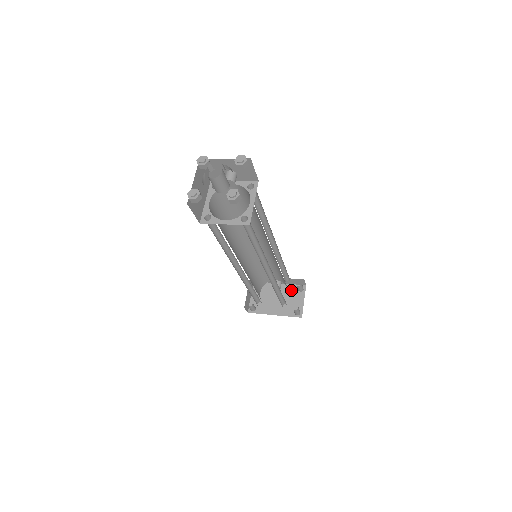
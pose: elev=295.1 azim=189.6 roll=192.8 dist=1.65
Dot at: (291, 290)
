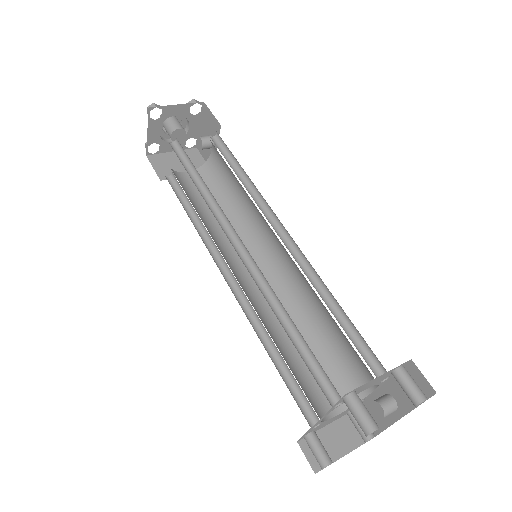
Dot at: occluded
